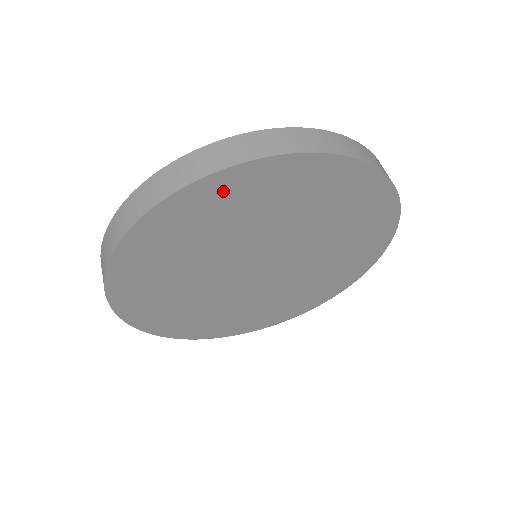
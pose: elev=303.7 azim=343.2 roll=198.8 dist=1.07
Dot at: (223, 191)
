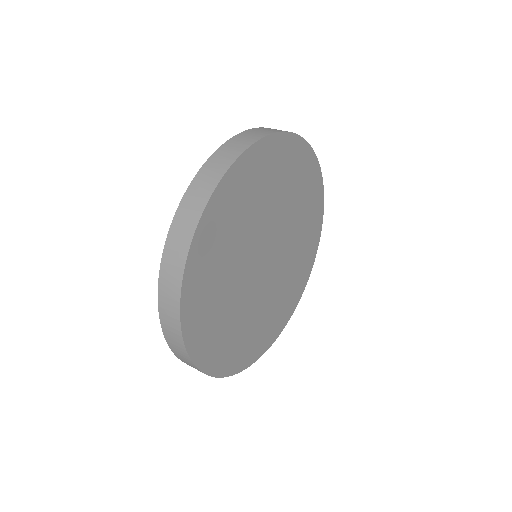
Dot at: (206, 244)
